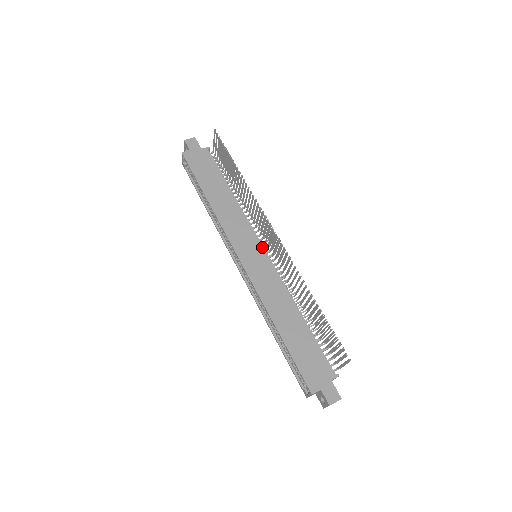
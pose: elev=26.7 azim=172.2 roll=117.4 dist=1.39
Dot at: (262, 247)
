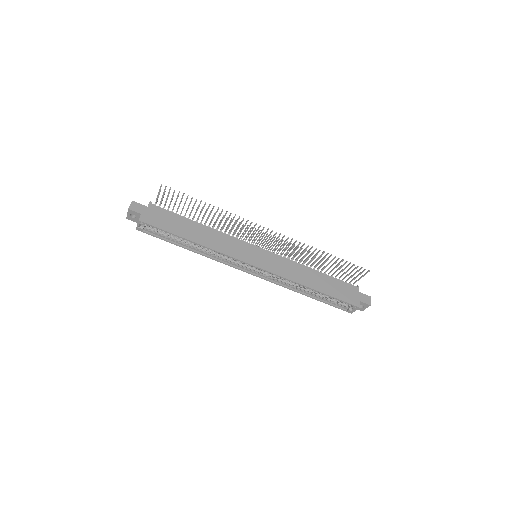
Dot at: (256, 247)
